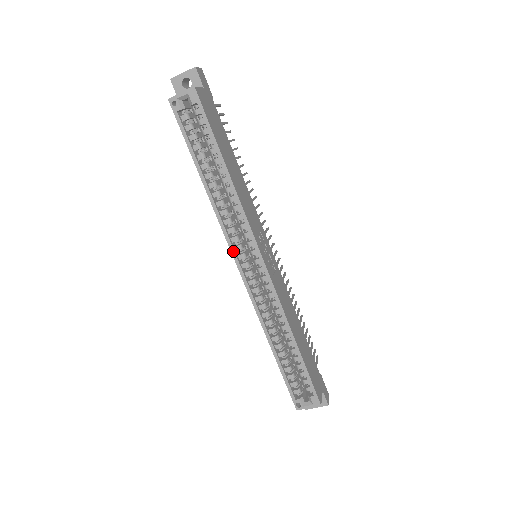
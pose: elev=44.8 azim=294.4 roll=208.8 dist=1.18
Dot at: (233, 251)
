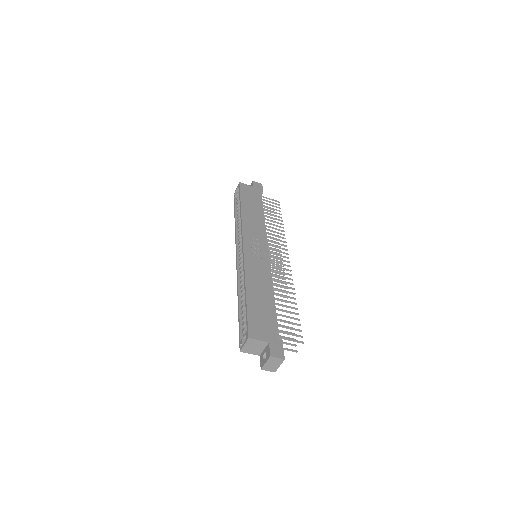
Dot at: (236, 249)
